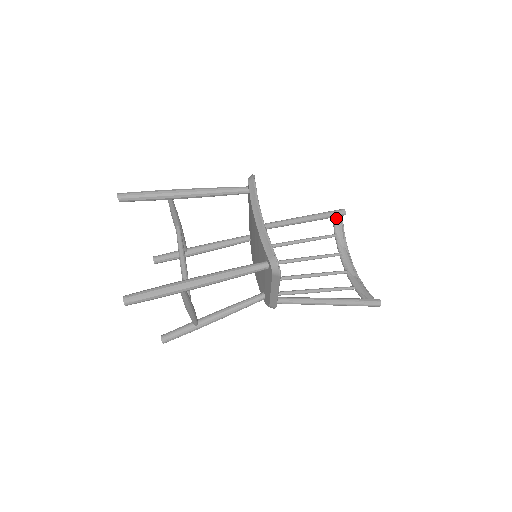
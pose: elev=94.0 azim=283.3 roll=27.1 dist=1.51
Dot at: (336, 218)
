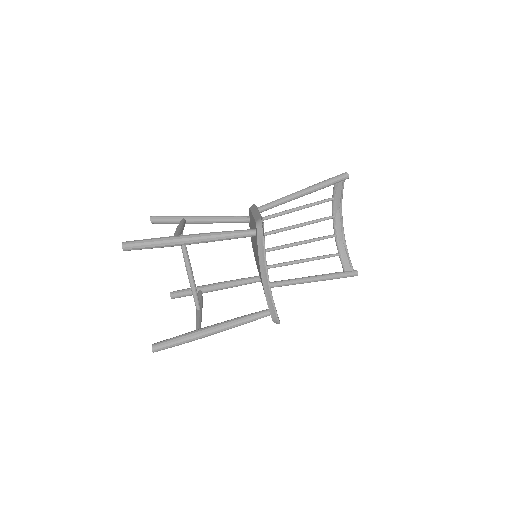
Dot at: (338, 184)
